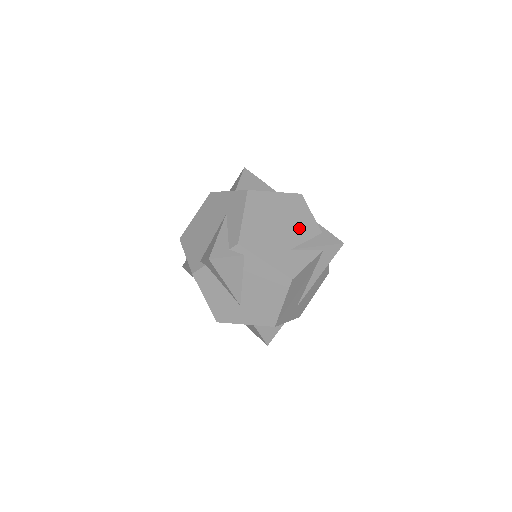
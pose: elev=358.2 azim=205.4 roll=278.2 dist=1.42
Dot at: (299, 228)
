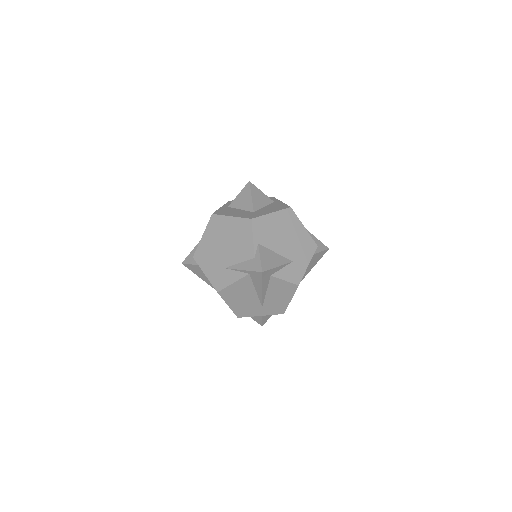
Dot at: (238, 251)
